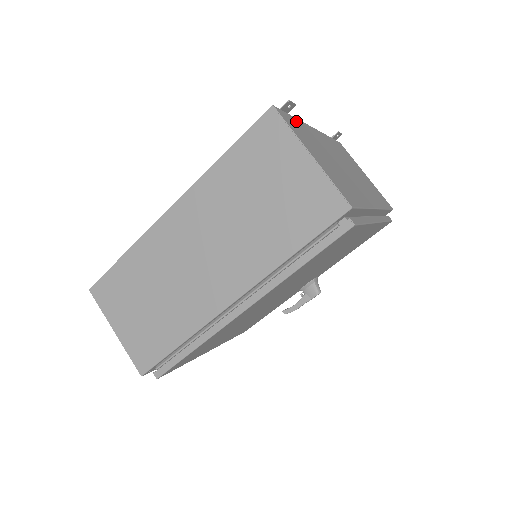
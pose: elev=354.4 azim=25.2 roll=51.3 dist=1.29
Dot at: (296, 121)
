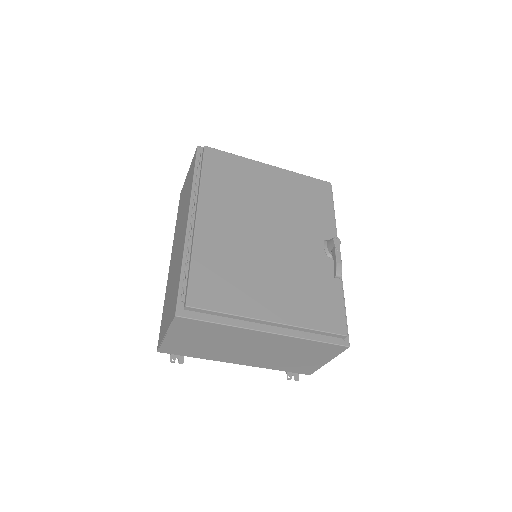
Dot at: occluded
